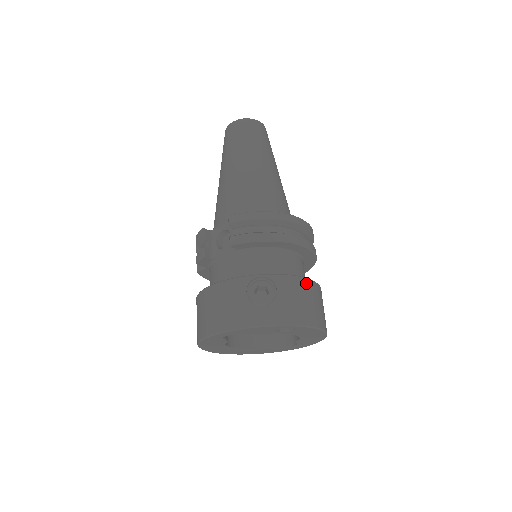
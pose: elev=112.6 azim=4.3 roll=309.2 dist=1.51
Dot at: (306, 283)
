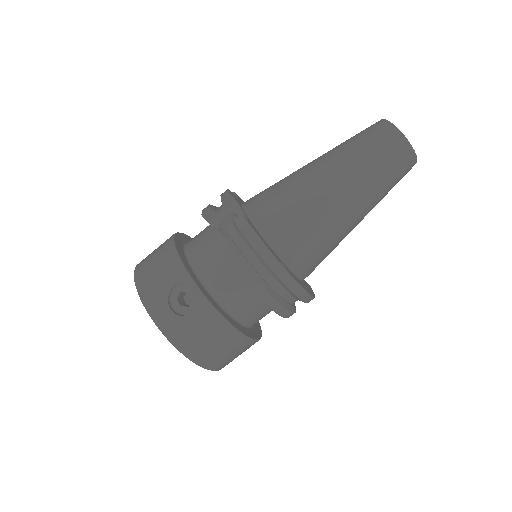
Dot at: (229, 332)
